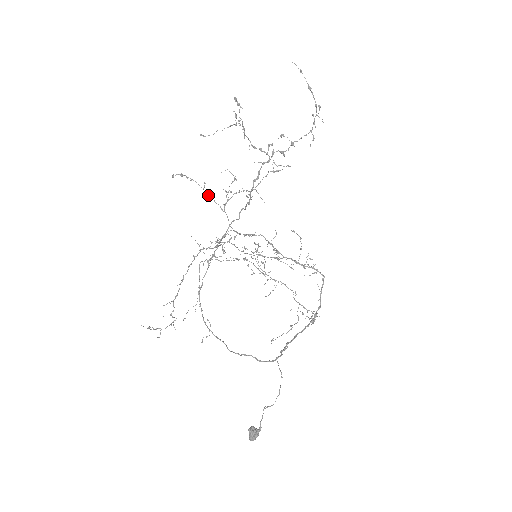
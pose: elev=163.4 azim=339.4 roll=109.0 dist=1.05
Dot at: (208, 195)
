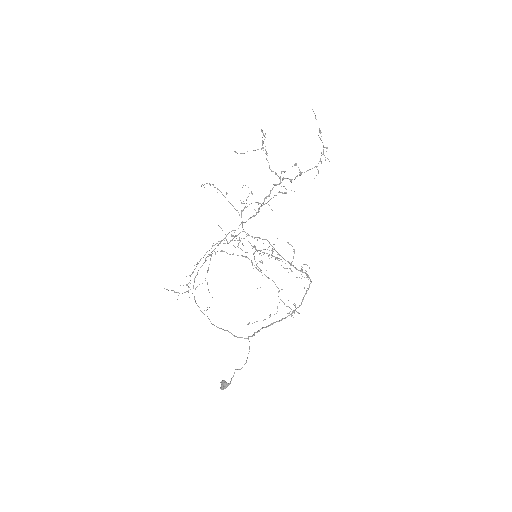
Dot at: (229, 202)
